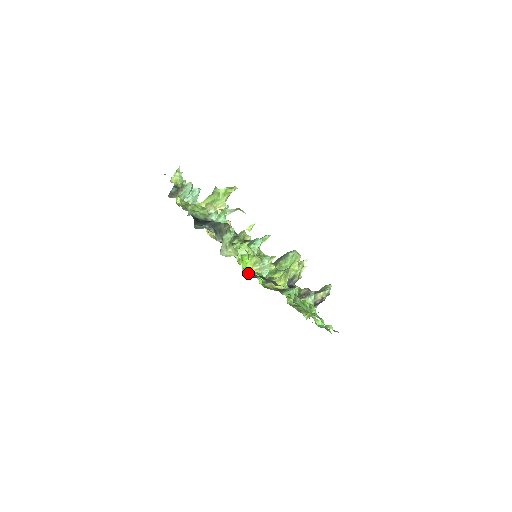
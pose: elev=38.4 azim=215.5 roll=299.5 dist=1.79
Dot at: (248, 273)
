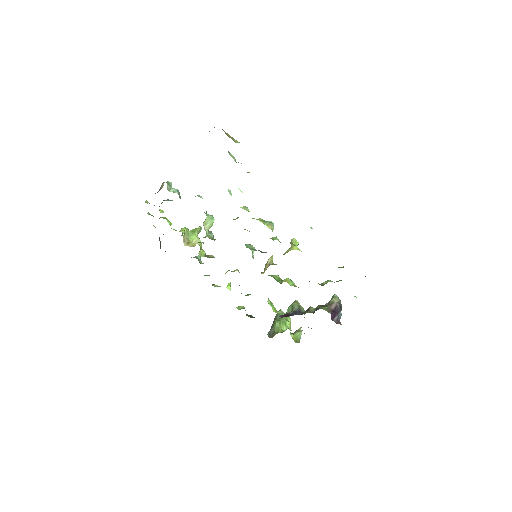
Dot at: occluded
